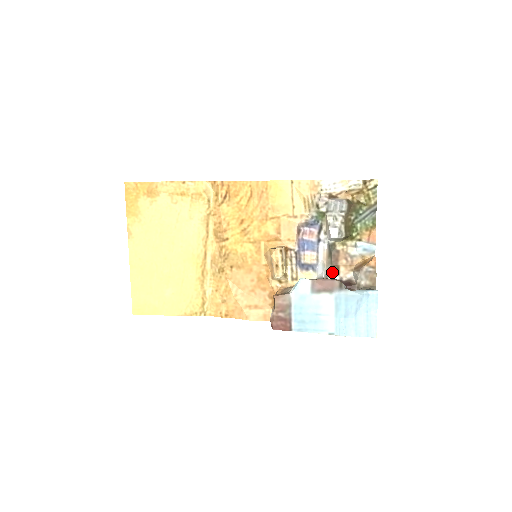
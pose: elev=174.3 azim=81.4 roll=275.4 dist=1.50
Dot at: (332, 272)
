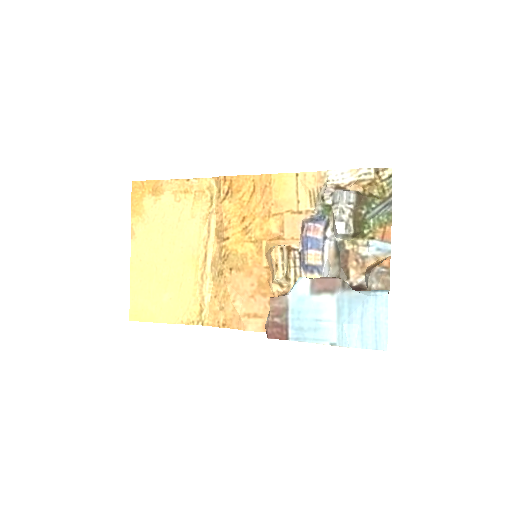
Dot at: (340, 276)
